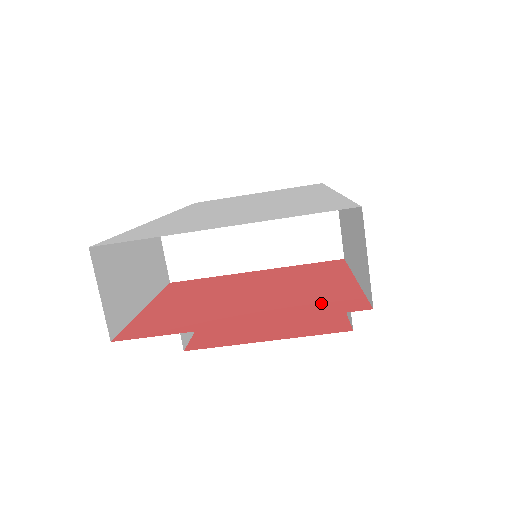
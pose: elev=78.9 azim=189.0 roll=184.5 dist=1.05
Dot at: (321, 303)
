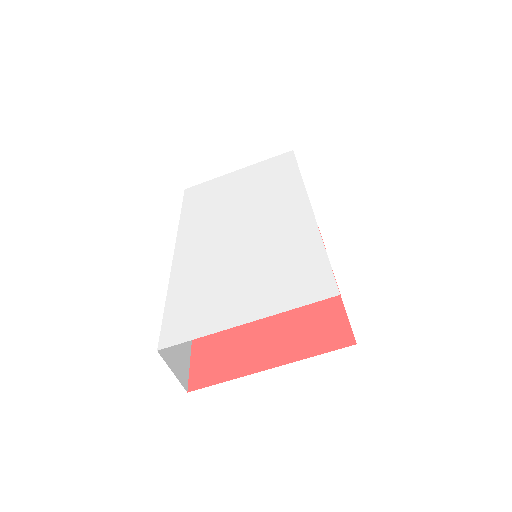
Dot at: (320, 335)
